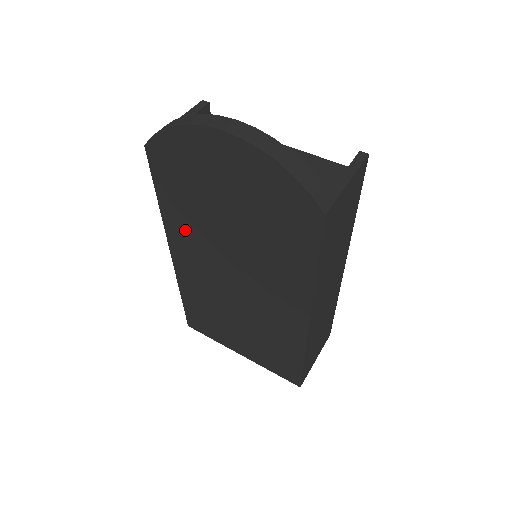
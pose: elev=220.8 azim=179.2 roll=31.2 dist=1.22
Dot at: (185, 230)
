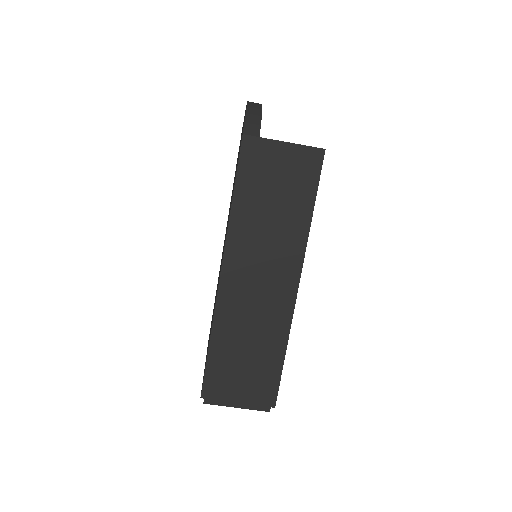
Dot at: occluded
